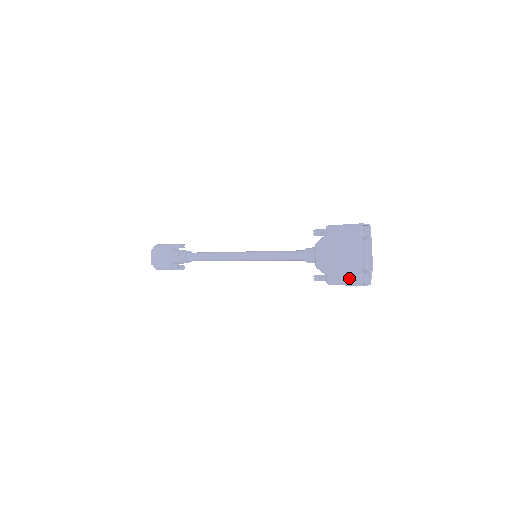
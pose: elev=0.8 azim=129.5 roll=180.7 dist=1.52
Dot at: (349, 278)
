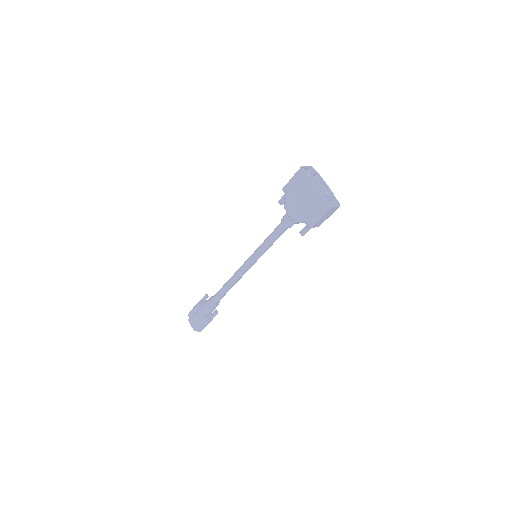
Dot at: (319, 210)
